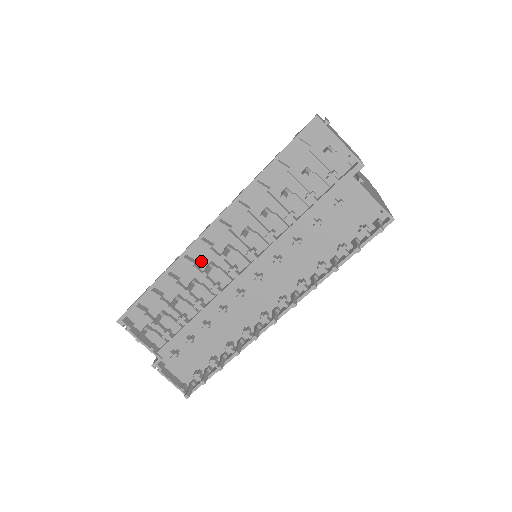
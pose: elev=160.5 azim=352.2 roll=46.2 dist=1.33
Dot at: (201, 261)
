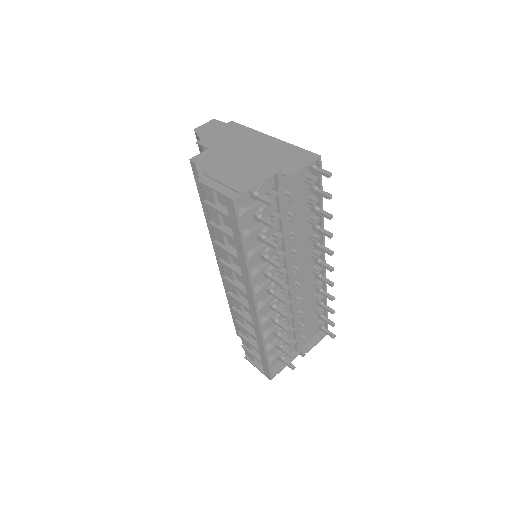
Dot at: (265, 312)
